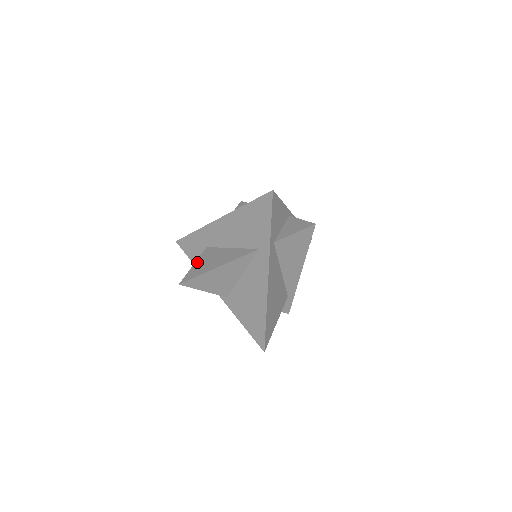
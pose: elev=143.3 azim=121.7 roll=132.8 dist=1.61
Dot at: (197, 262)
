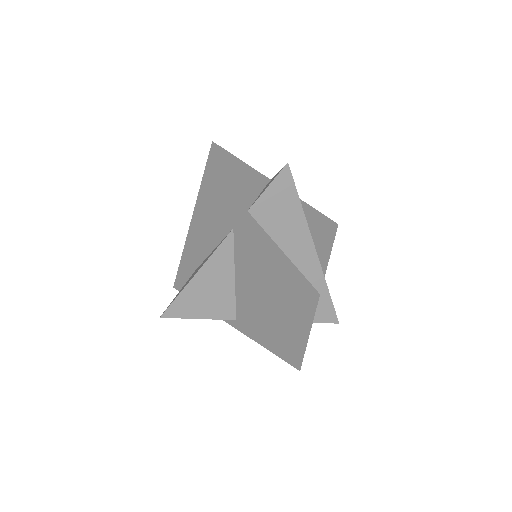
Dot at: (182, 287)
